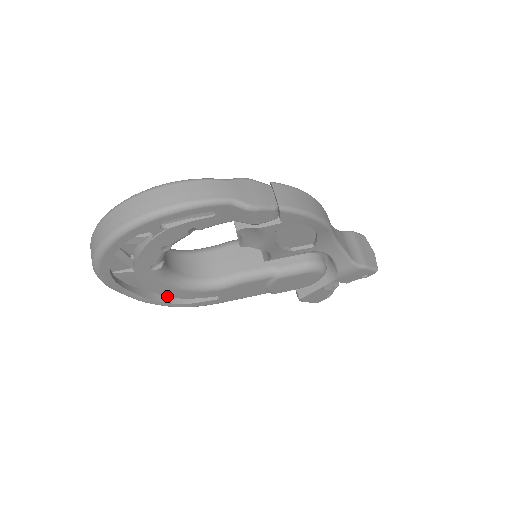
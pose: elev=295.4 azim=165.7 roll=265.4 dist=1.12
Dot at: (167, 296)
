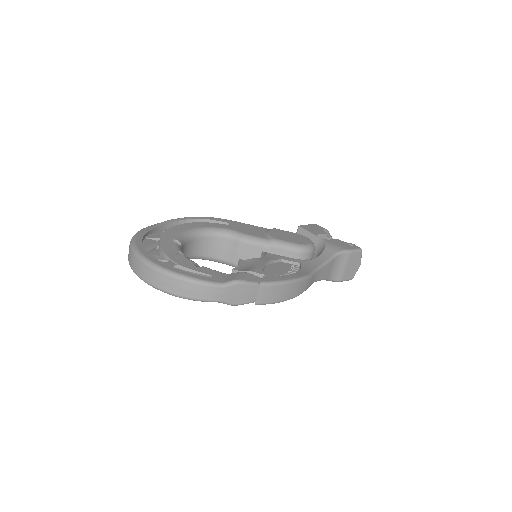
Dot at: occluded
